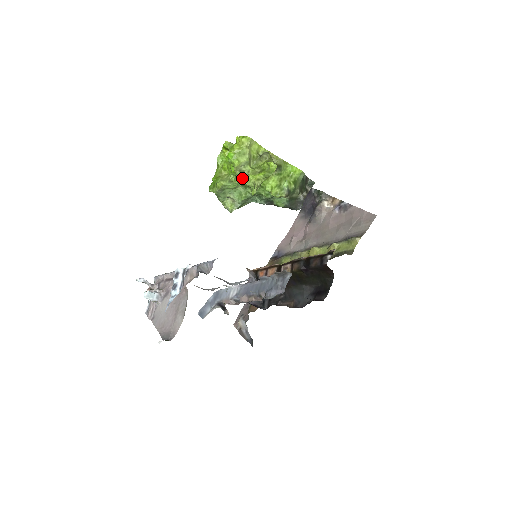
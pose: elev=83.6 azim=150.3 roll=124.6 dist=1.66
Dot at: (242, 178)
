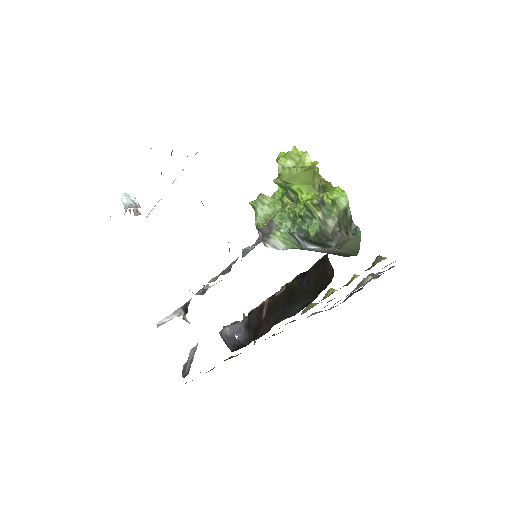
Dot at: occluded
